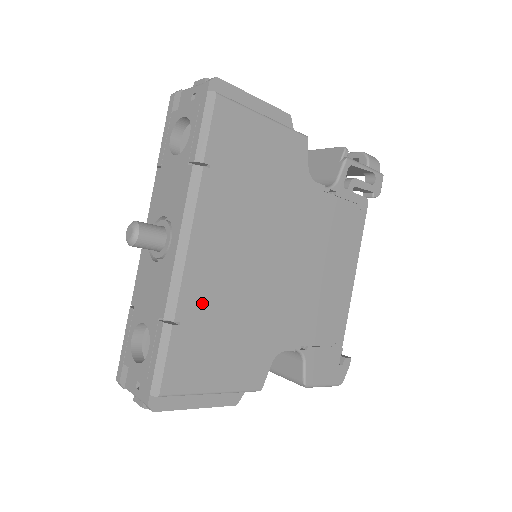
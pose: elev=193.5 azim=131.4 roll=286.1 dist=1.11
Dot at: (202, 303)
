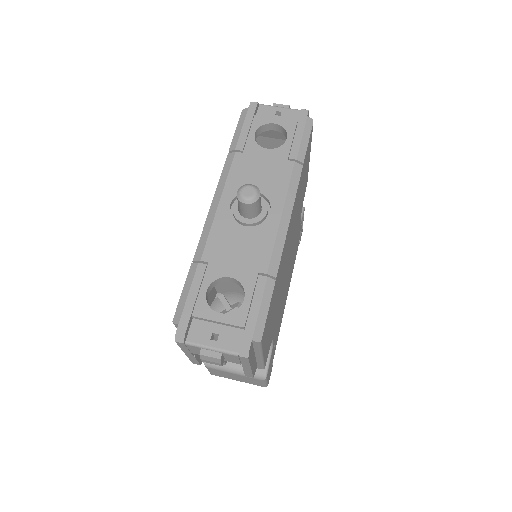
Dot at: (280, 271)
